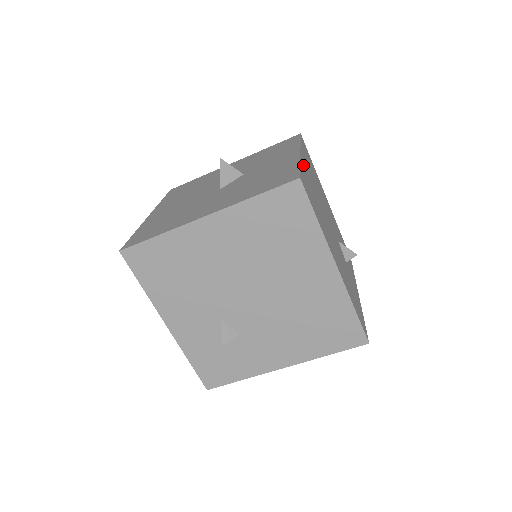
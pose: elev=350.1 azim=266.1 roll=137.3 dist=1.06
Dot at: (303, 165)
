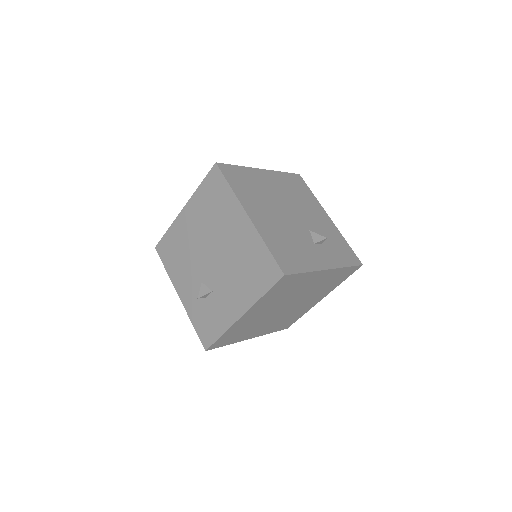
Dot at: (252, 171)
